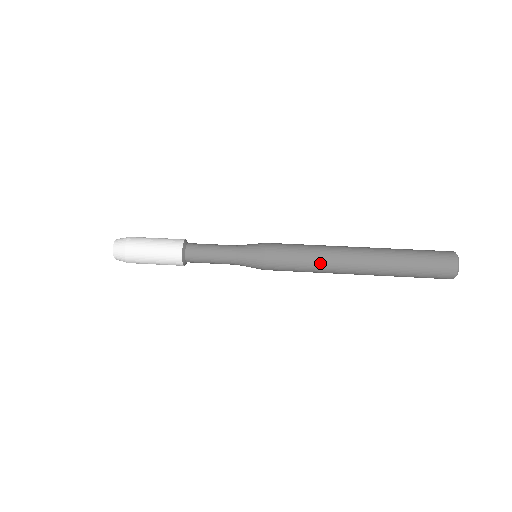
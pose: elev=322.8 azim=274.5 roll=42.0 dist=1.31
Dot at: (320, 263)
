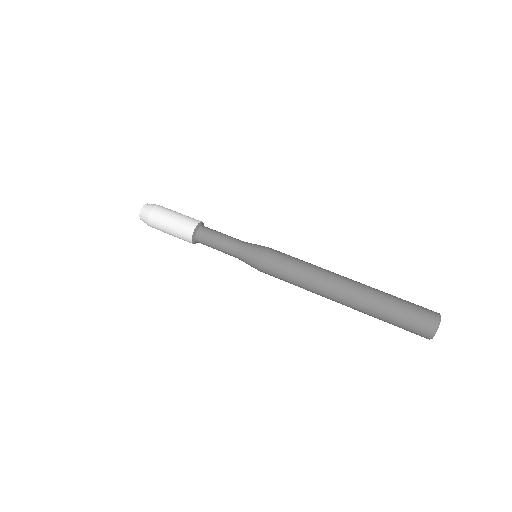
Dot at: (310, 275)
